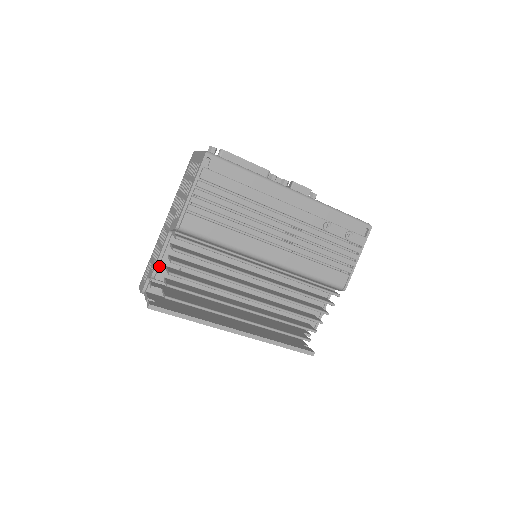
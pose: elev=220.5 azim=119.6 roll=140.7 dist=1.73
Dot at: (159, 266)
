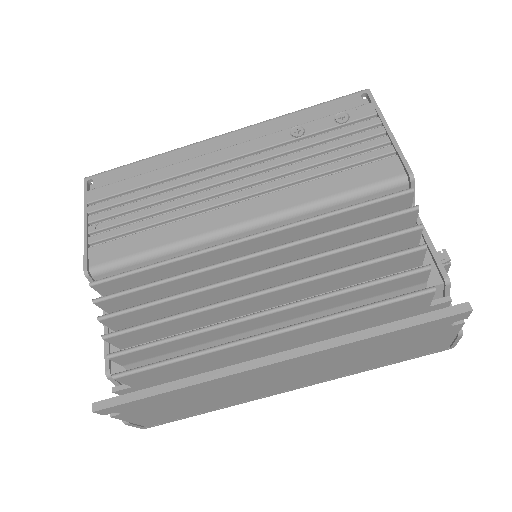
Dot at: (110, 352)
